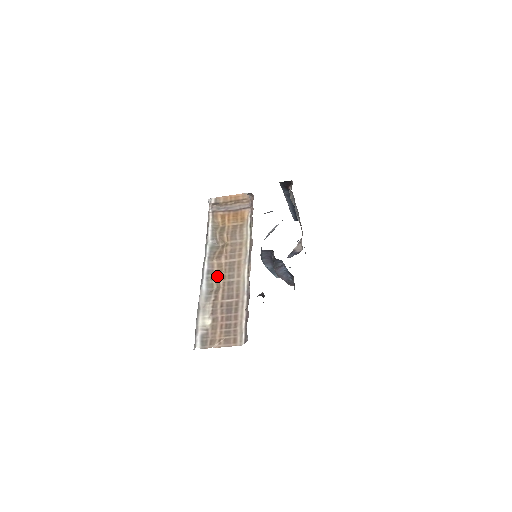
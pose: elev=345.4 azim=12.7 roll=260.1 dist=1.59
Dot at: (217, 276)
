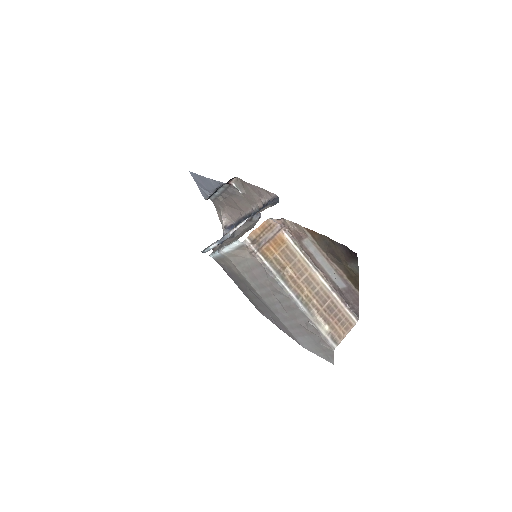
Dot at: (304, 295)
